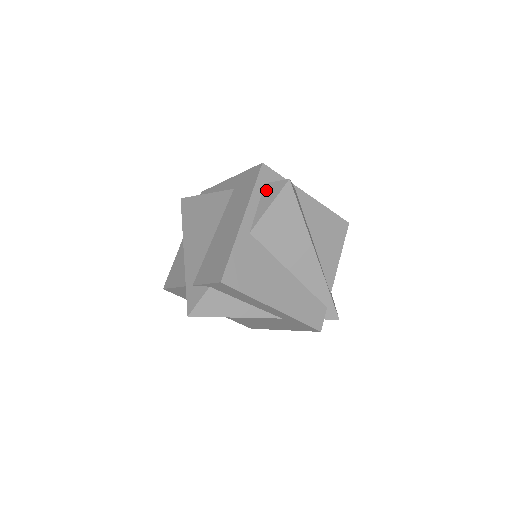
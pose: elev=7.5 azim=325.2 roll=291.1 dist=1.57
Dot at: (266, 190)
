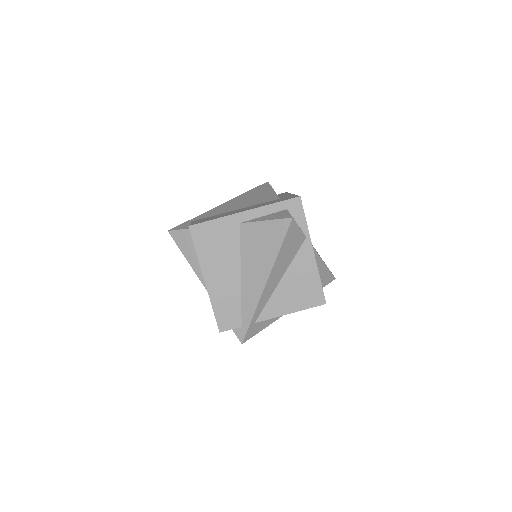
Dot at: (280, 212)
